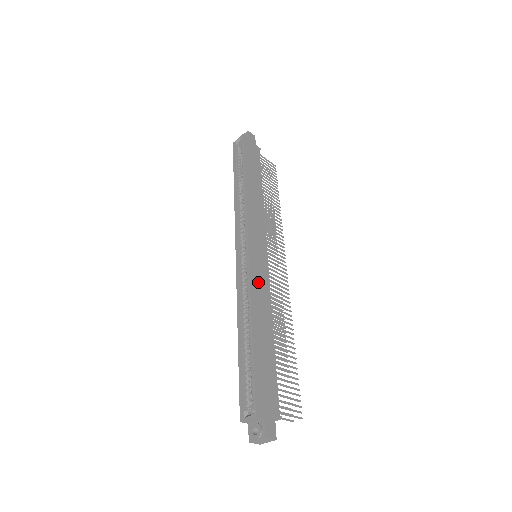
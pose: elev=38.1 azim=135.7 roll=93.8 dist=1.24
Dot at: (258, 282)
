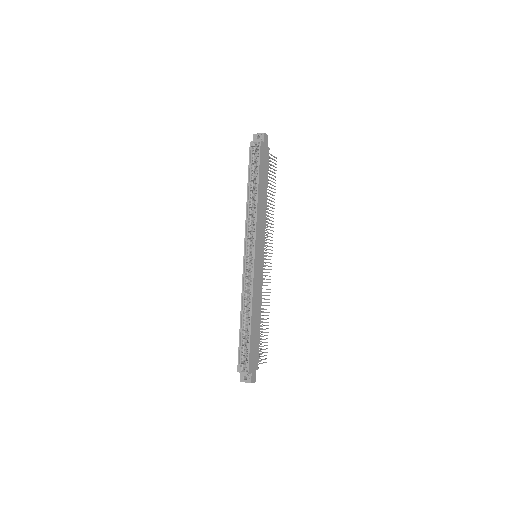
Dot at: (257, 283)
